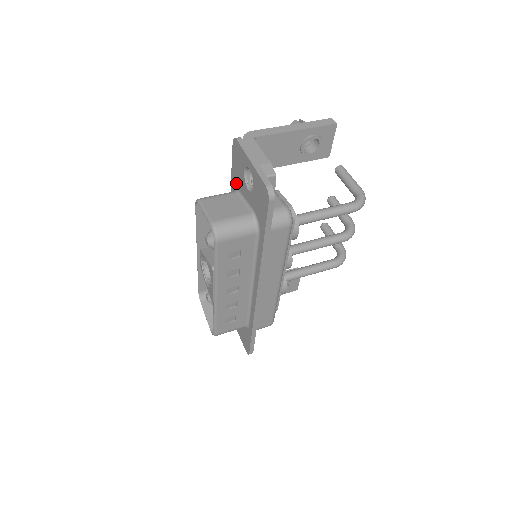
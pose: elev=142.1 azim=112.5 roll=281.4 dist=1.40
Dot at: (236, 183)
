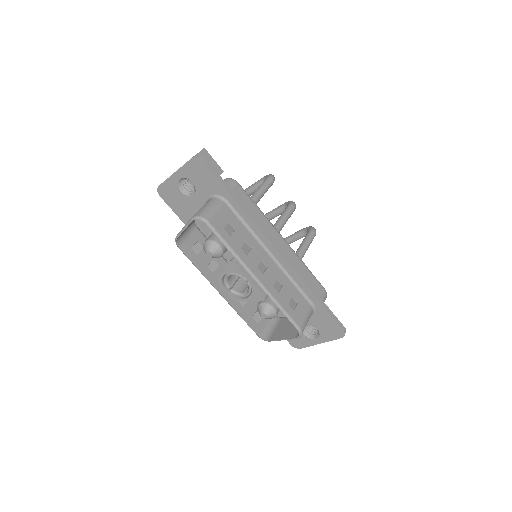
Dot at: (188, 216)
